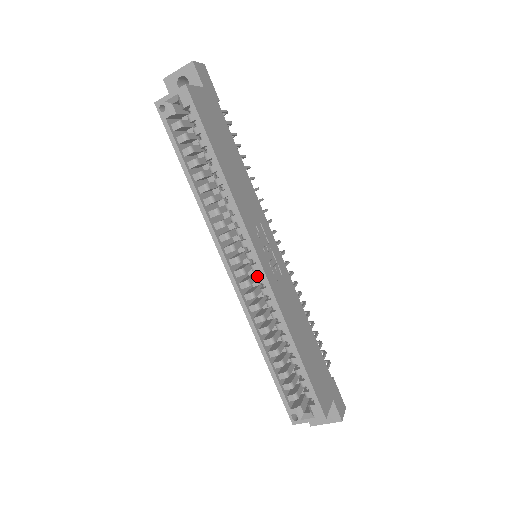
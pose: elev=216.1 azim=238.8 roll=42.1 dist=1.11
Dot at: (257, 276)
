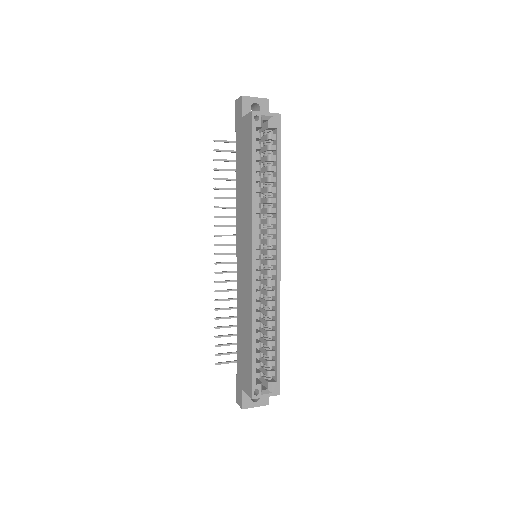
Dot at: (269, 270)
